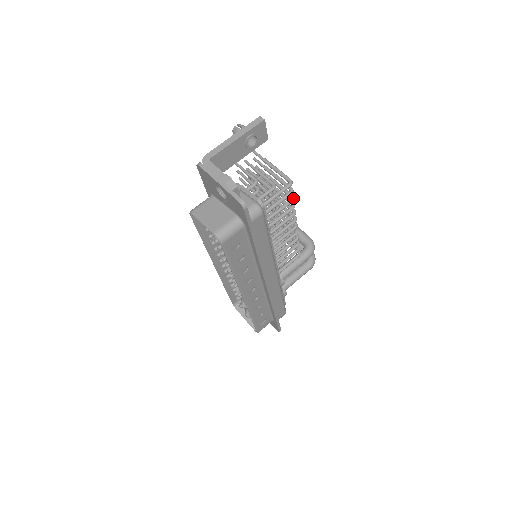
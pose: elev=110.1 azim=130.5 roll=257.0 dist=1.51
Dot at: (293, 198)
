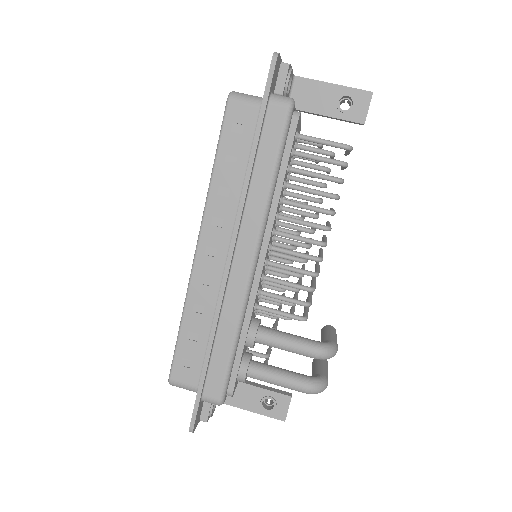
Dot at: (340, 178)
